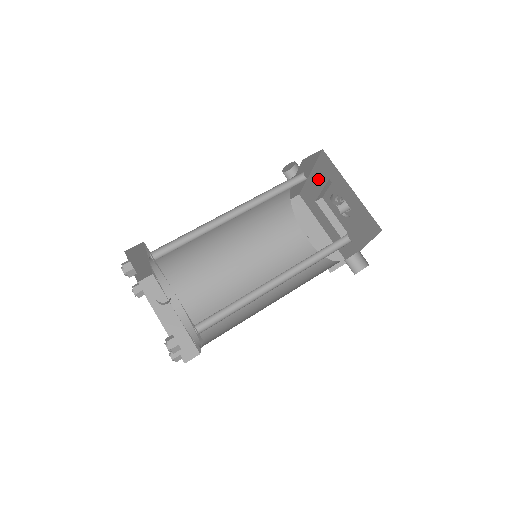
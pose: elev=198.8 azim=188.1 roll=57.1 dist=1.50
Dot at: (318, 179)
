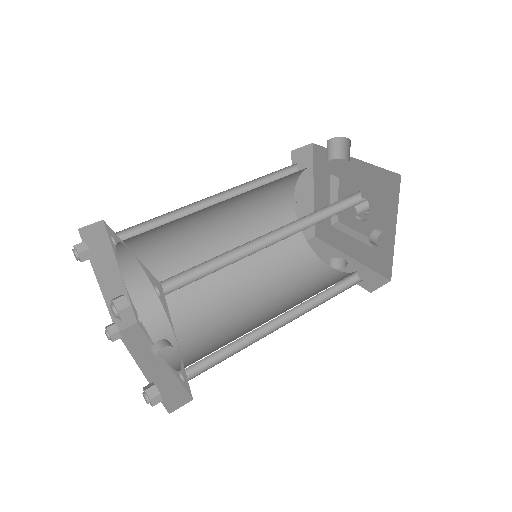
Dot at: (359, 174)
